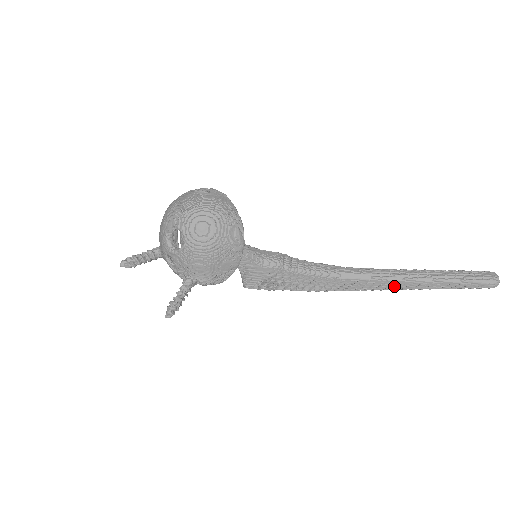
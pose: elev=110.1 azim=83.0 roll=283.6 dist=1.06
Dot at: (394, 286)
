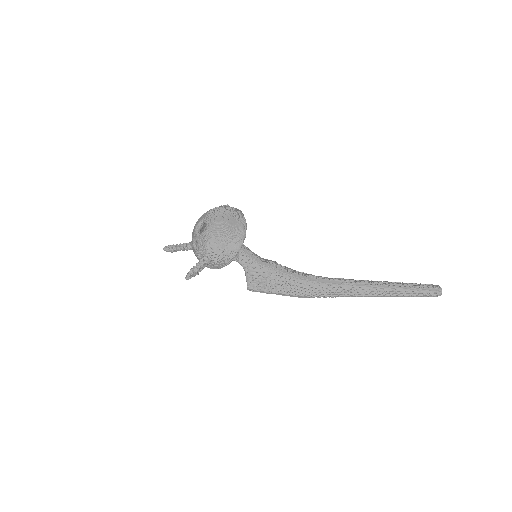
Dot at: (360, 292)
